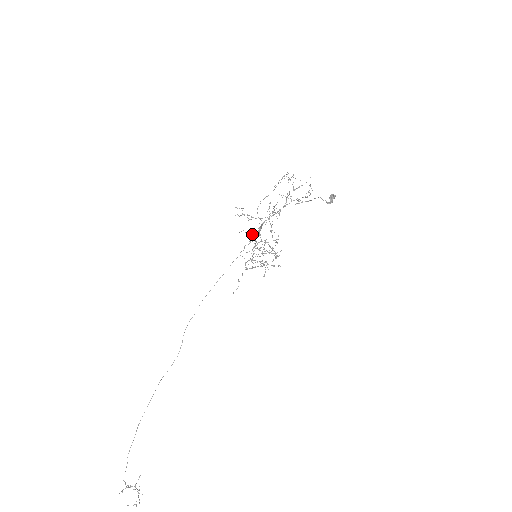
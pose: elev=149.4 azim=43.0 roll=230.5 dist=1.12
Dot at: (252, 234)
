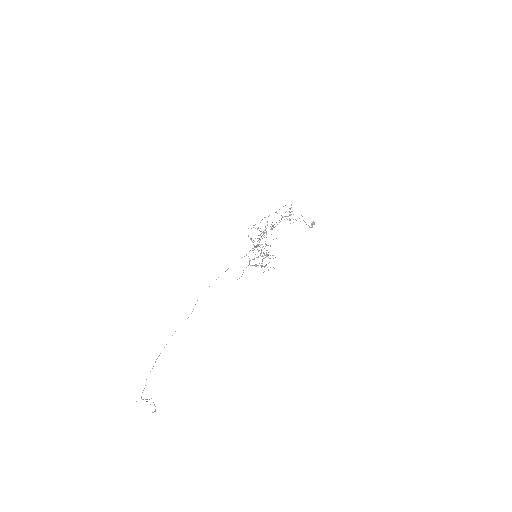
Dot at: occluded
